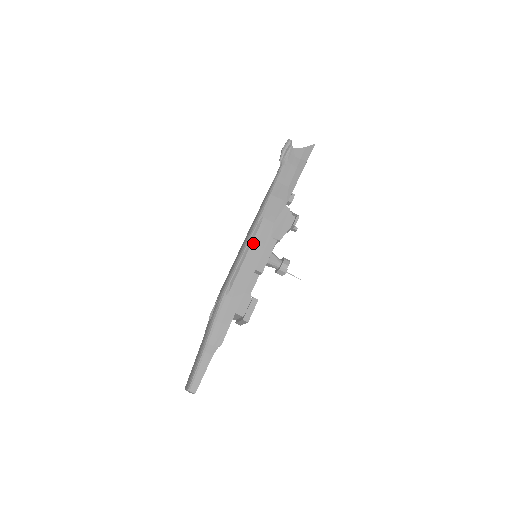
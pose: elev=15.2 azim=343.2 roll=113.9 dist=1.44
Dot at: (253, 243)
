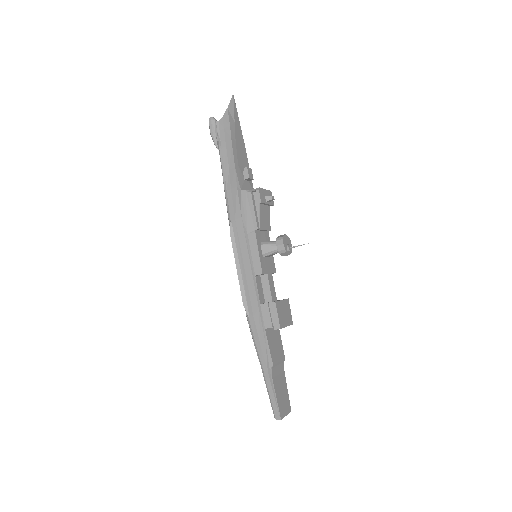
Dot at: (238, 252)
